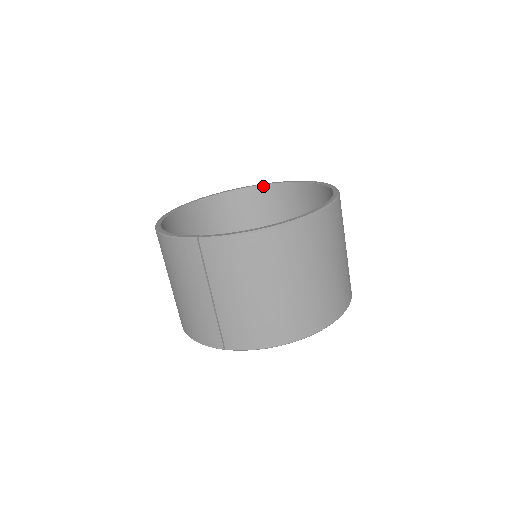
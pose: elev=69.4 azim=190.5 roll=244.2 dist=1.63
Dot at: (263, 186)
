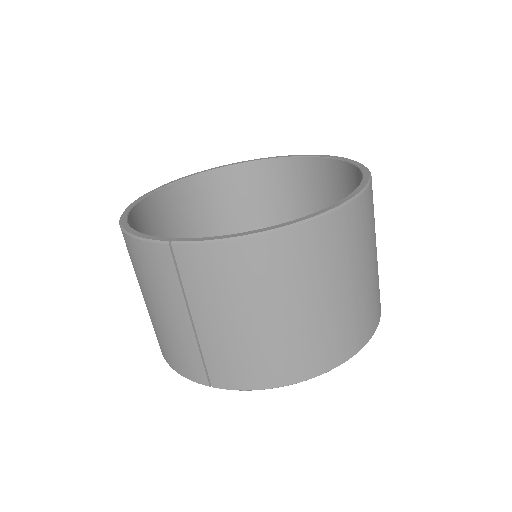
Dot at: (268, 161)
